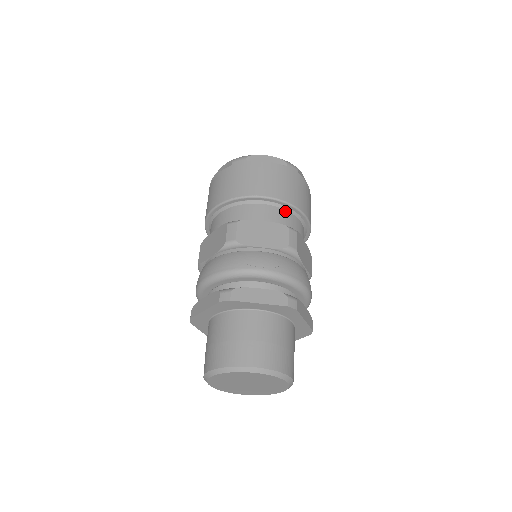
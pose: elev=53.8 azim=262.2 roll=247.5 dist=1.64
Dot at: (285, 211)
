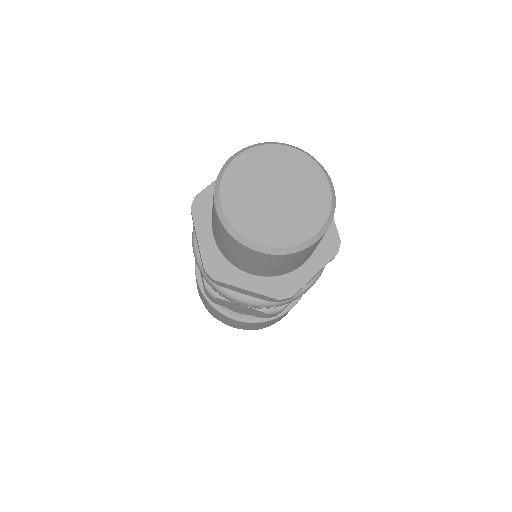
Dot at: occluded
